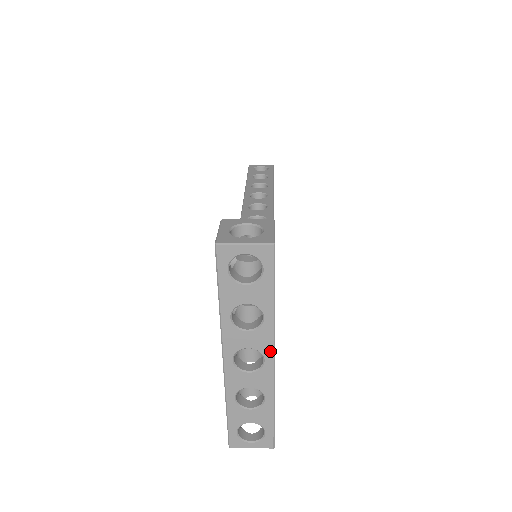
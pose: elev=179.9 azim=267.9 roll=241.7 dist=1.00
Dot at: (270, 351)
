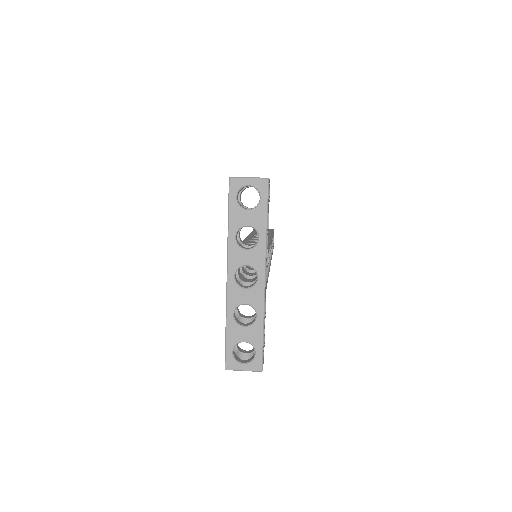
Dot at: (262, 268)
